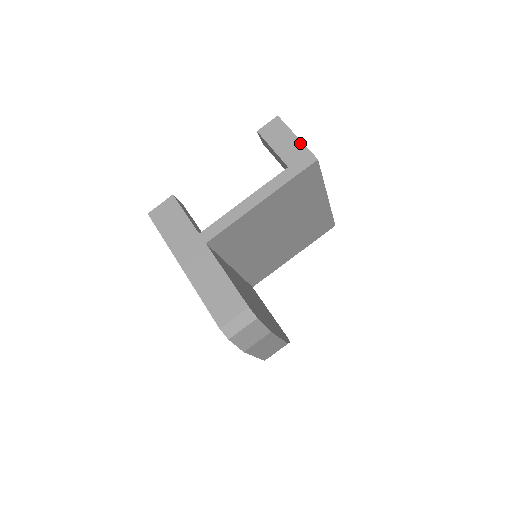
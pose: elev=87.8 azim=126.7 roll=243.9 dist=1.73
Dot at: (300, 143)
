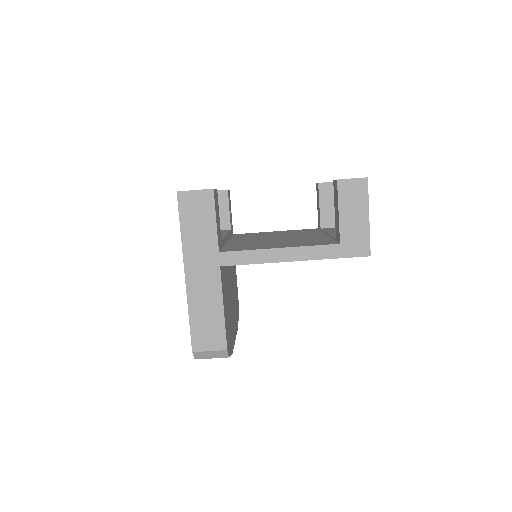
Dot at: (367, 227)
